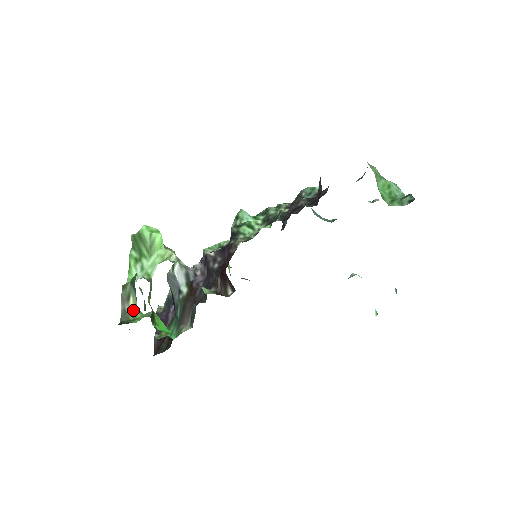
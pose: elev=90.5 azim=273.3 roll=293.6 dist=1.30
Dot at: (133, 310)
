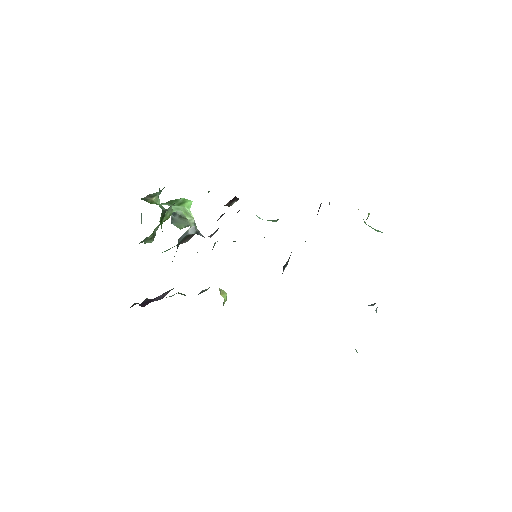
Dot at: (153, 201)
